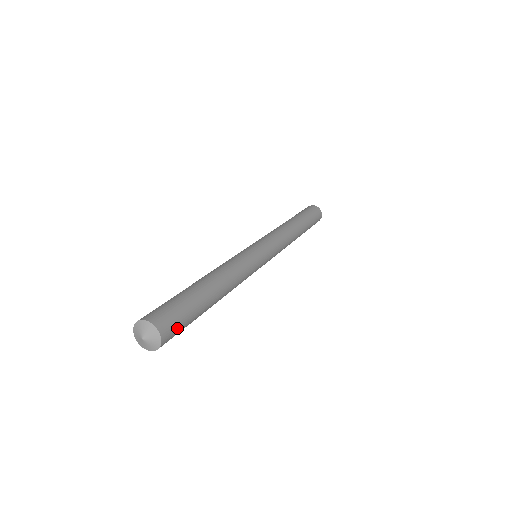
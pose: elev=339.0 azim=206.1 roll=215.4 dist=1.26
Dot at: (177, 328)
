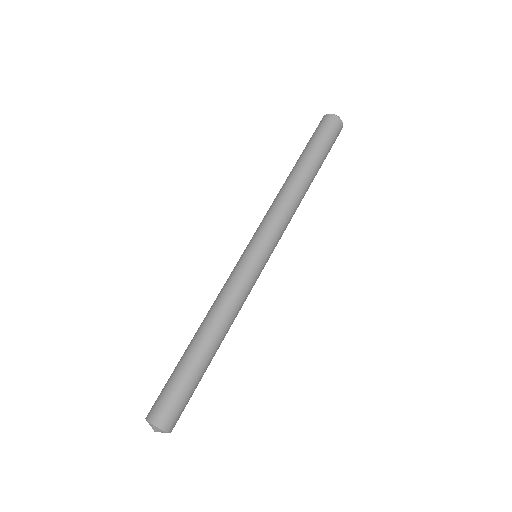
Dot at: occluded
